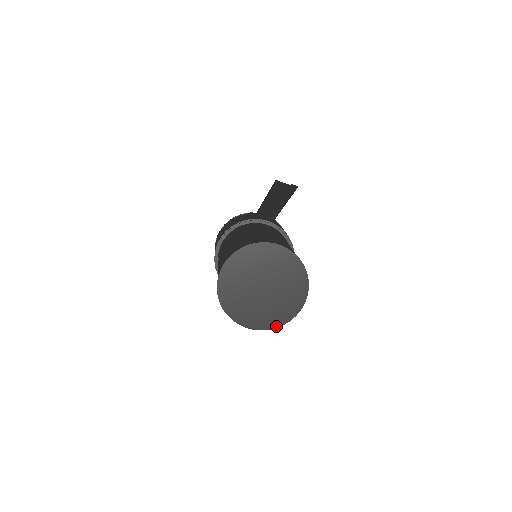
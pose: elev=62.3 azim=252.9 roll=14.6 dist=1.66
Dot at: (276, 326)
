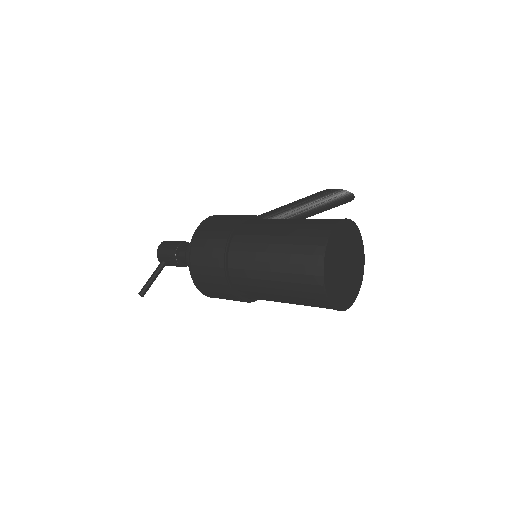
Dot at: (341, 309)
